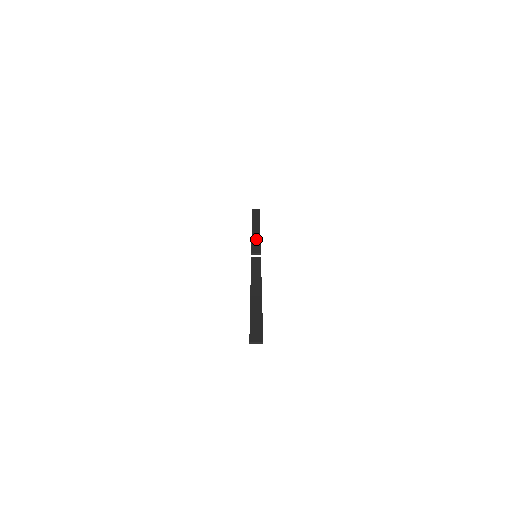
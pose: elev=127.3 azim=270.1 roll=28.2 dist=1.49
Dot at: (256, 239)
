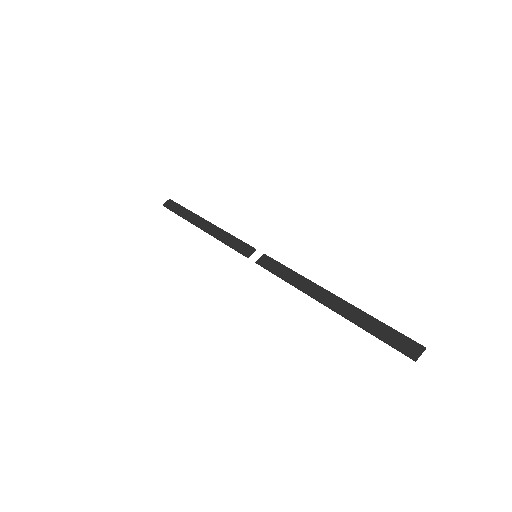
Dot at: (225, 237)
